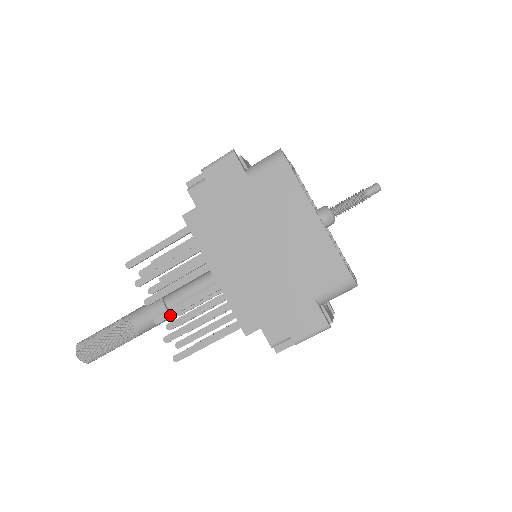
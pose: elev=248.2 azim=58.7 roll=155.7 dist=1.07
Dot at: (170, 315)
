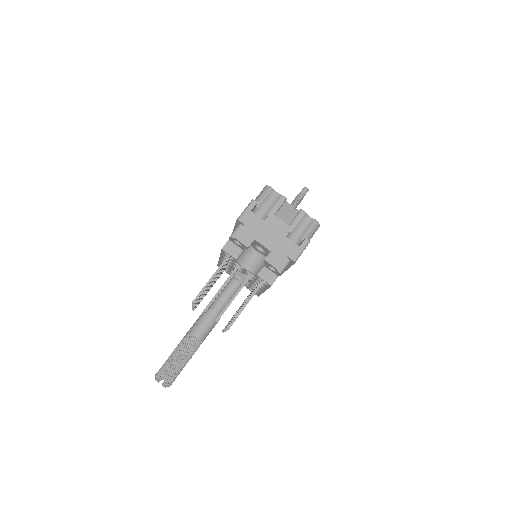
Dot at: occluded
